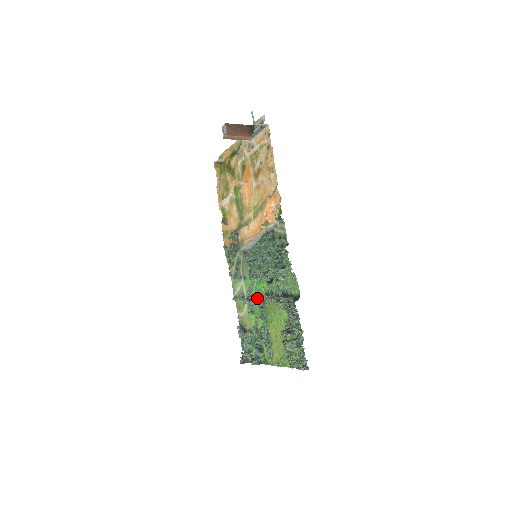
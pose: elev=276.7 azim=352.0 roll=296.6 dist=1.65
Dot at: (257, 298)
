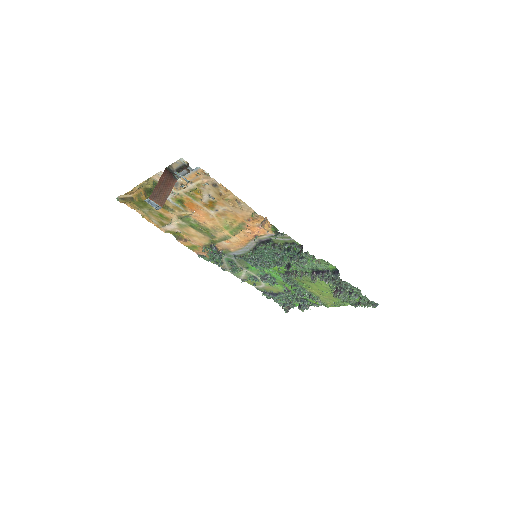
Dot at: (274, 275)
